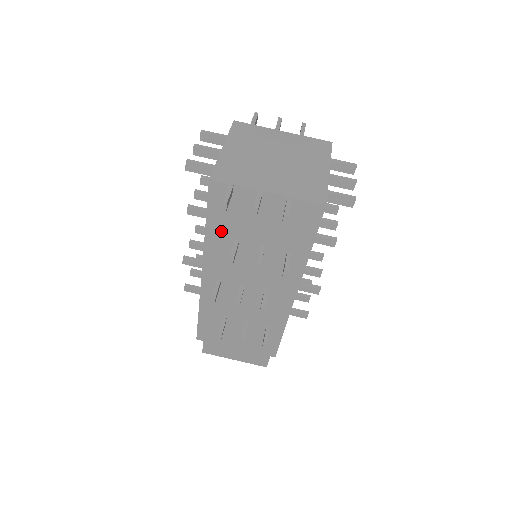
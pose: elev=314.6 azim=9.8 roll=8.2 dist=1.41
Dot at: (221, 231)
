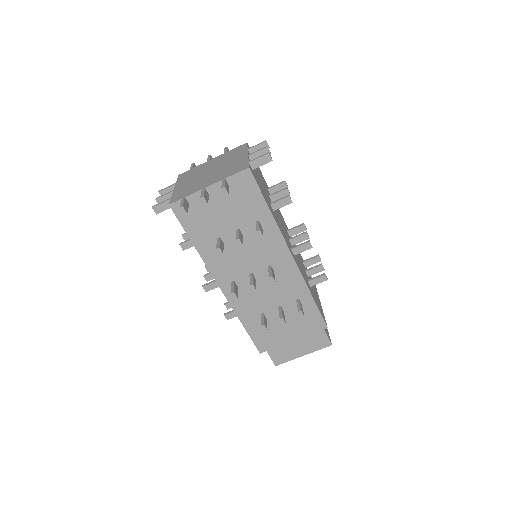
Dot at: (204, 239)
